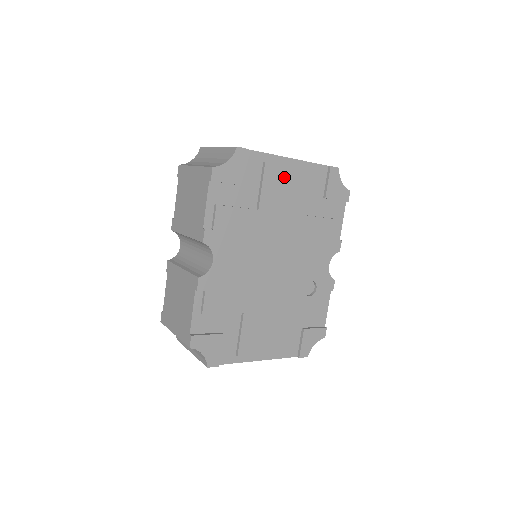
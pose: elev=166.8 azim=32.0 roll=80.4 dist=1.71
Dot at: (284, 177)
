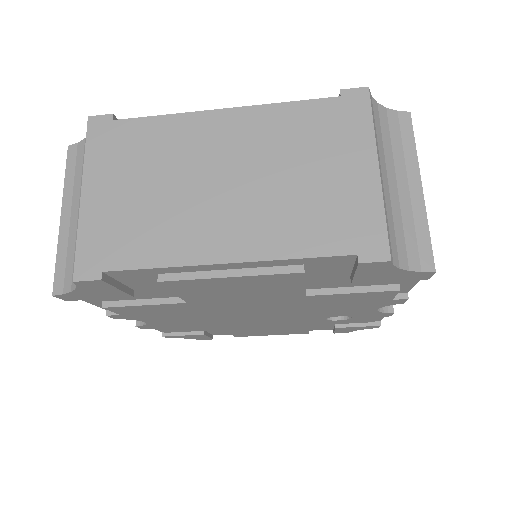
Dot at: (221, 284)
